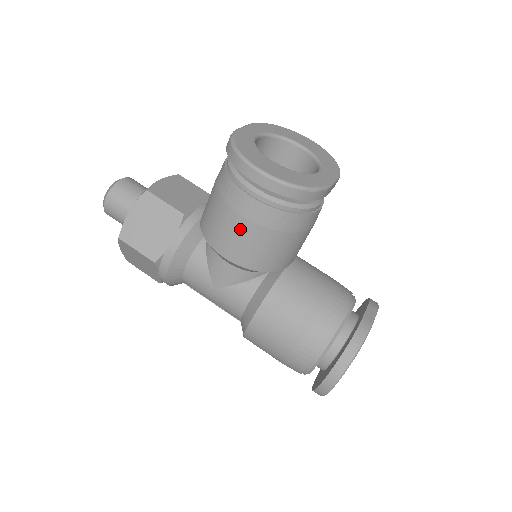
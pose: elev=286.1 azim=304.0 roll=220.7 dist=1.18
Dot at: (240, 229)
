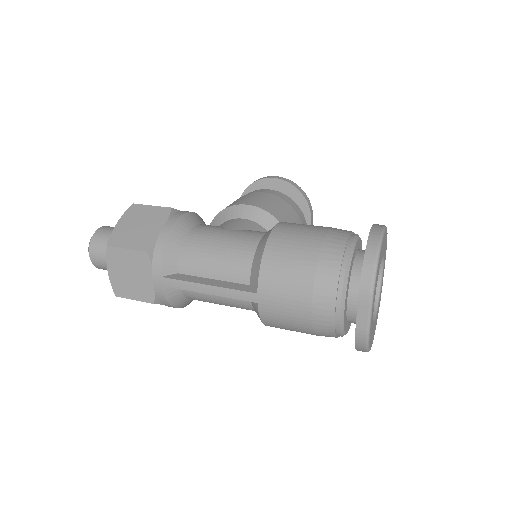
Dot at: (260, 196)
